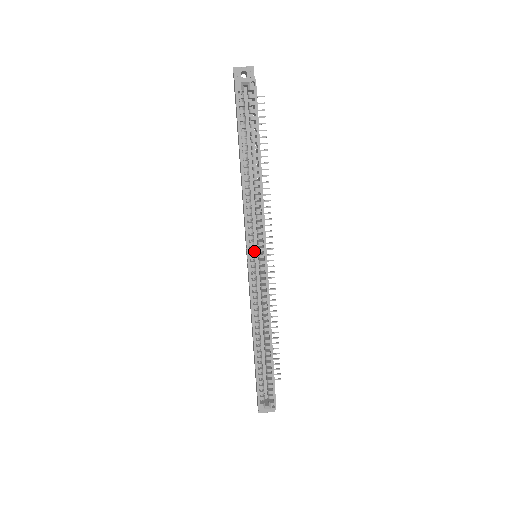
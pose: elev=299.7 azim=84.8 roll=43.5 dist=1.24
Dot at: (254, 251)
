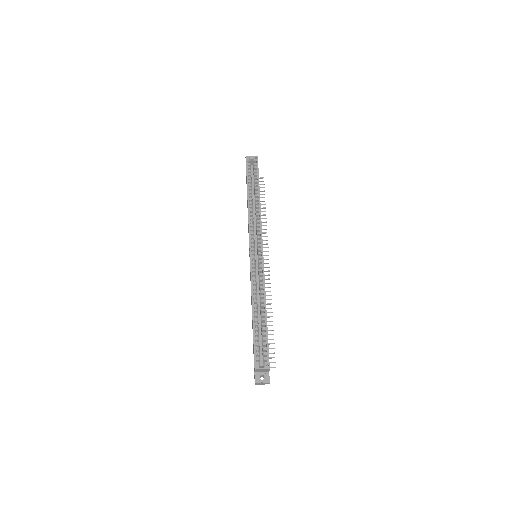
Dot at: (254, 246)
